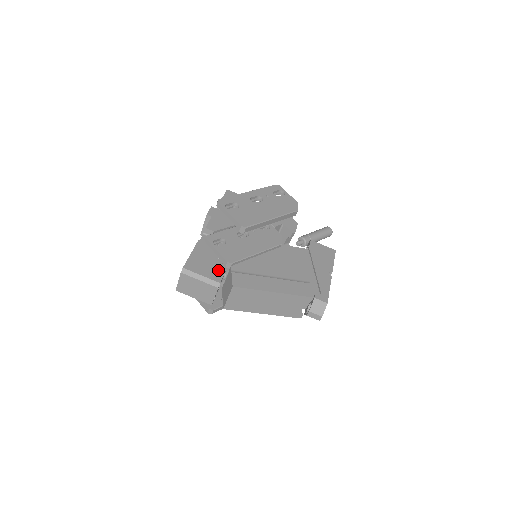
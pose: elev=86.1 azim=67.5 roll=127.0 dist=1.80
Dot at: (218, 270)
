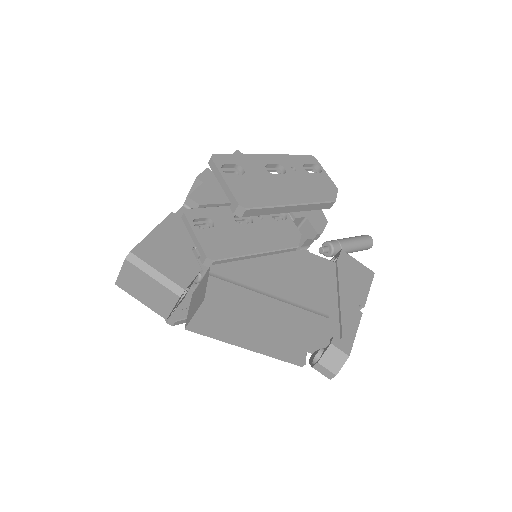
Dot at: (188, 267)
